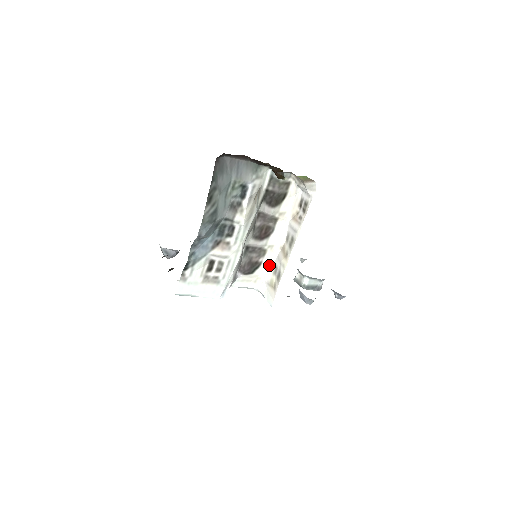
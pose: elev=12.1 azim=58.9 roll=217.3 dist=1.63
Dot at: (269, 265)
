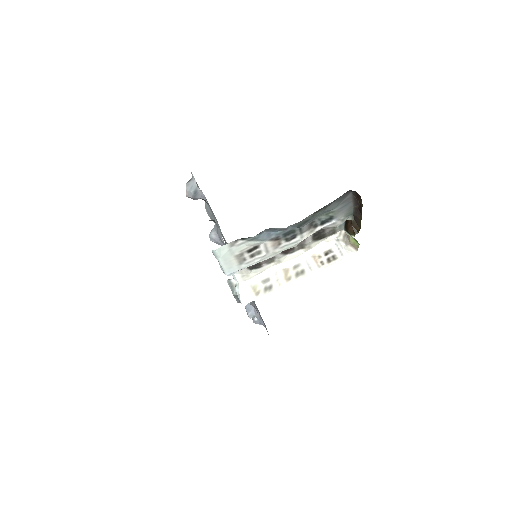
Dot at: (262, 272)
